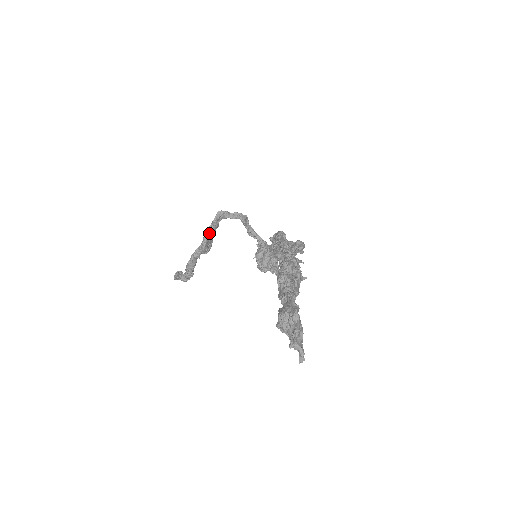
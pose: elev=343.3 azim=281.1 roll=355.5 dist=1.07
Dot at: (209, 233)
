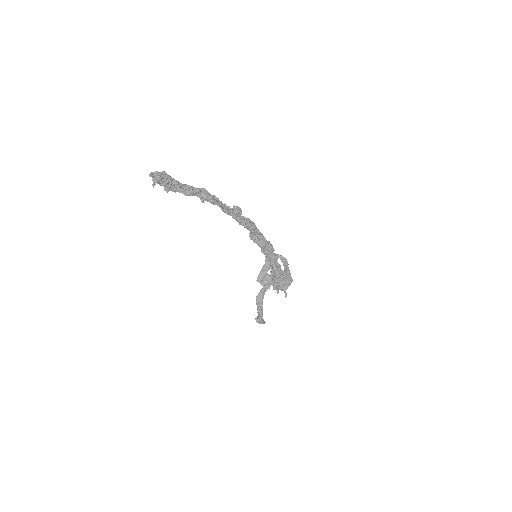
Dot at: (263, 267)
